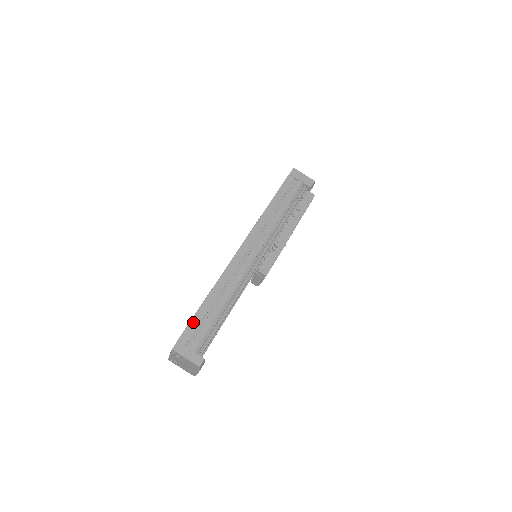
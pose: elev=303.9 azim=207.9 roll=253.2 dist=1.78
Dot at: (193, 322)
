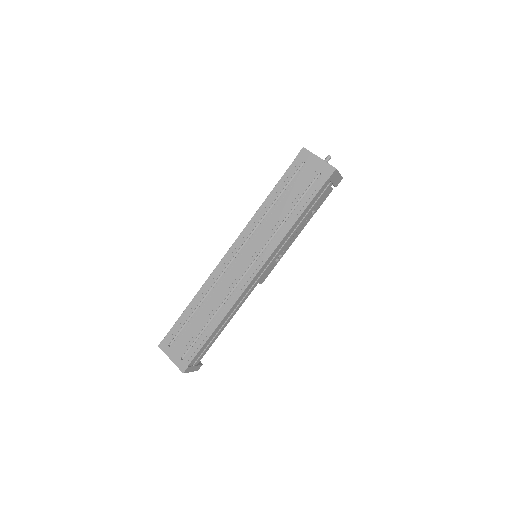
Dot at: (202, 349)
